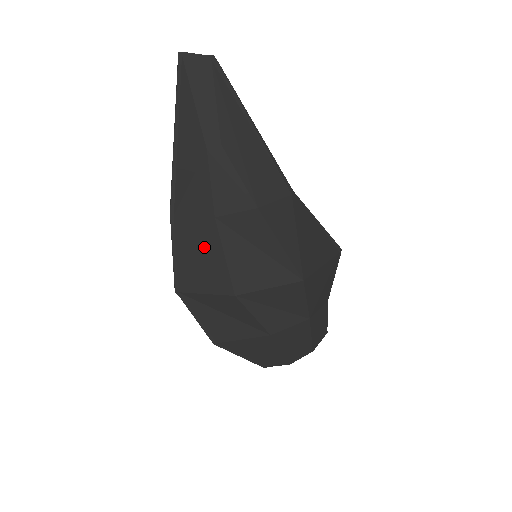
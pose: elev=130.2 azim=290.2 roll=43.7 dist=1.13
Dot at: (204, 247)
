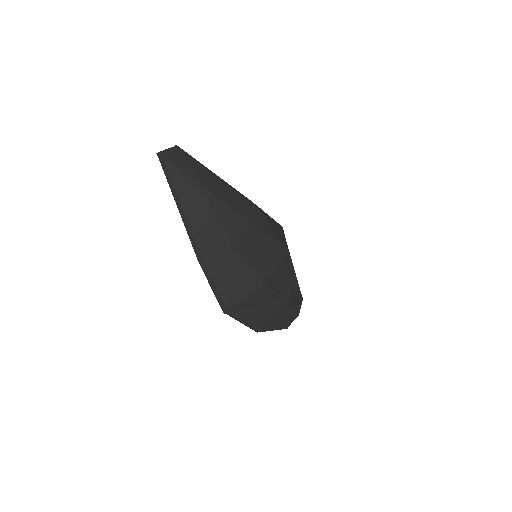
Dot at: (232, 268)
